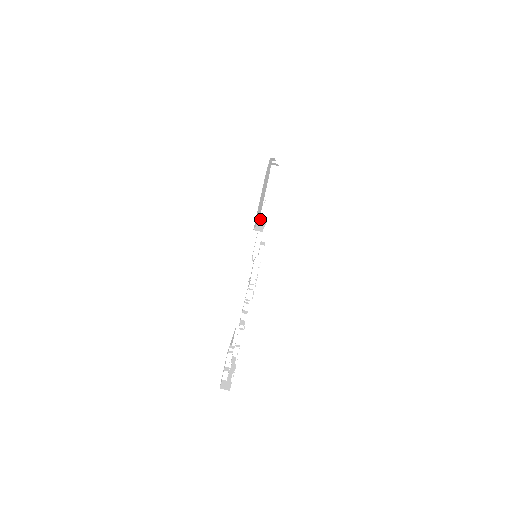
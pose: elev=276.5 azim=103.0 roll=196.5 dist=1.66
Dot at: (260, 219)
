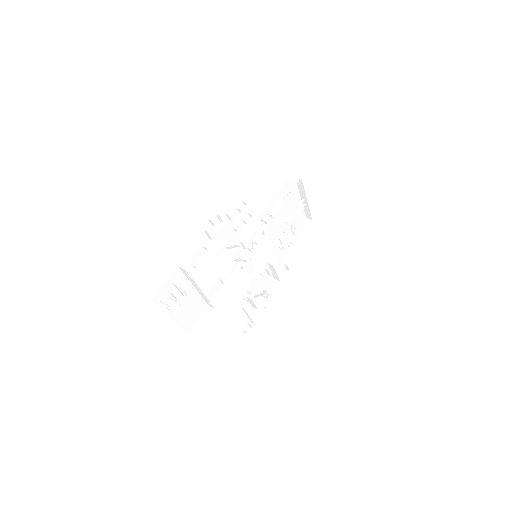
Dot at: (281, 264)
